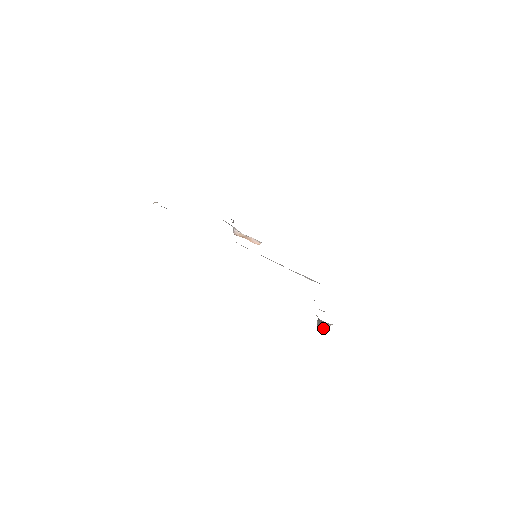
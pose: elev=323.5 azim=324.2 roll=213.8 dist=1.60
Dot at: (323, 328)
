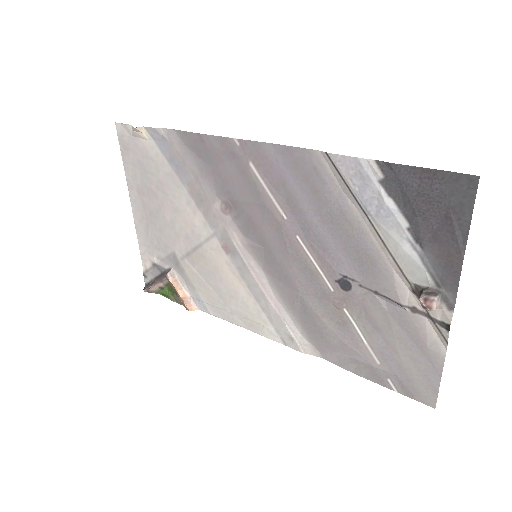
Dot at: (436, 301)
